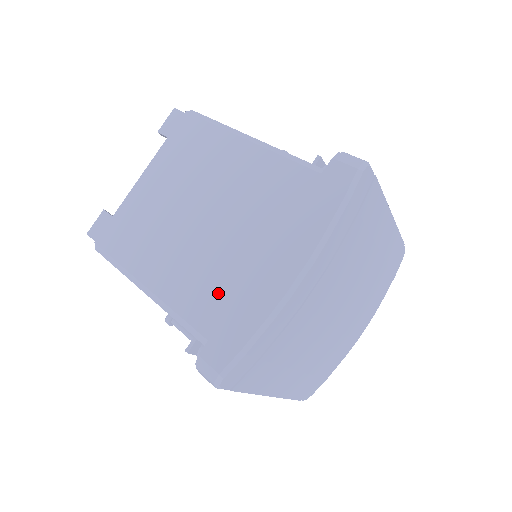
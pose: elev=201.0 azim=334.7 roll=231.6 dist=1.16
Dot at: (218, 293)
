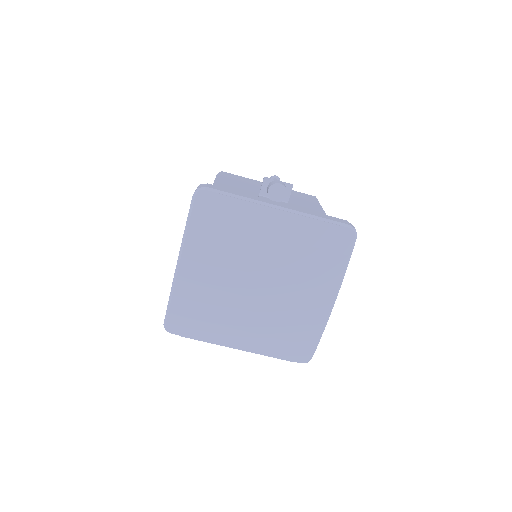
Dot at: occluded
